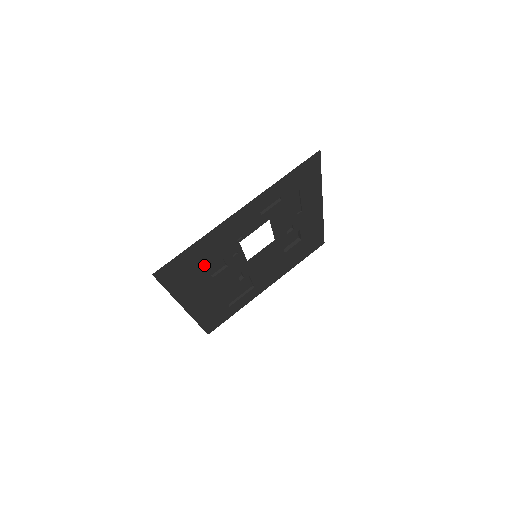
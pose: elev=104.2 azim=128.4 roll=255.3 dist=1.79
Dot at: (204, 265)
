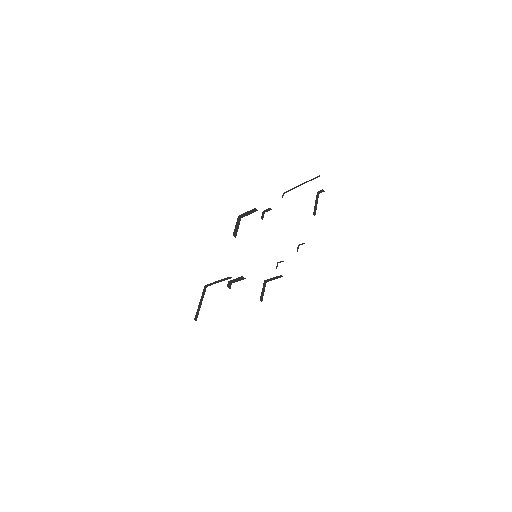
Dot at: occluded
